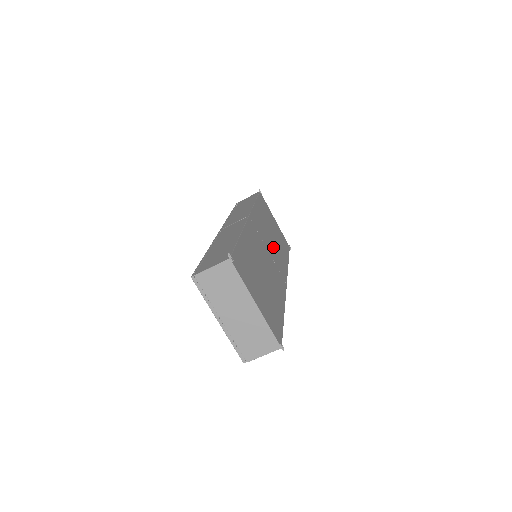
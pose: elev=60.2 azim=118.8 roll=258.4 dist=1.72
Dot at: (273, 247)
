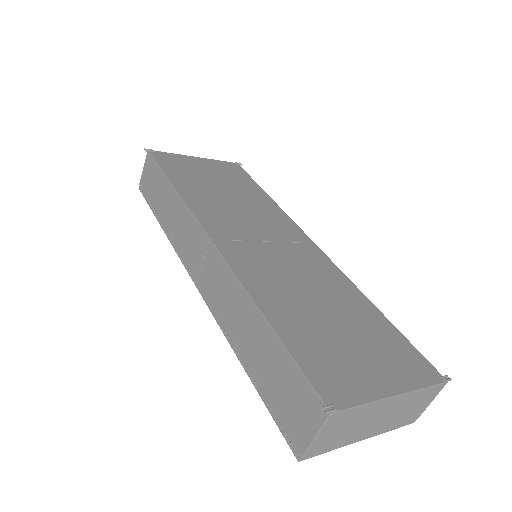
Dot at: (253, 217)
